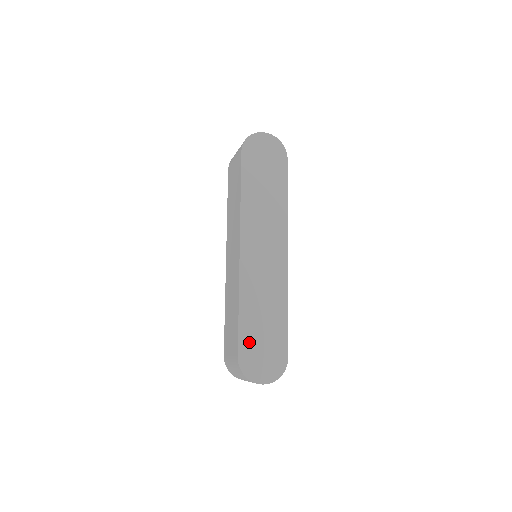
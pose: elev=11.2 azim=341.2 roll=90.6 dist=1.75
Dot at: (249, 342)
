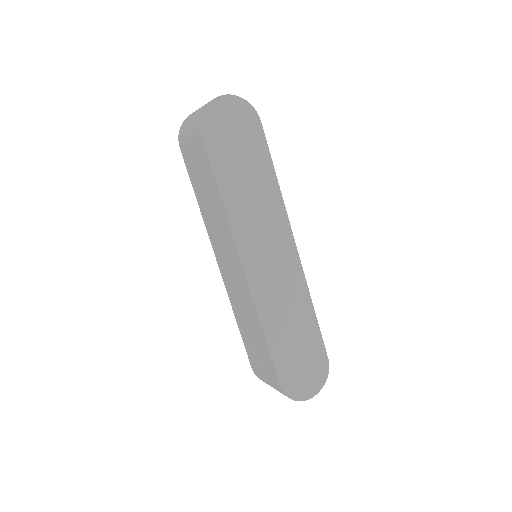
Dot at: (286, 365)
